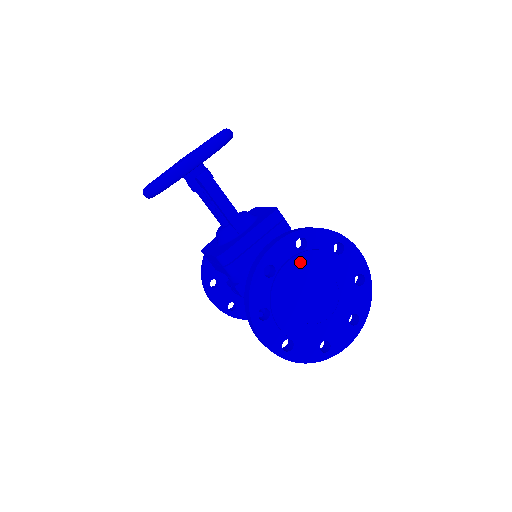
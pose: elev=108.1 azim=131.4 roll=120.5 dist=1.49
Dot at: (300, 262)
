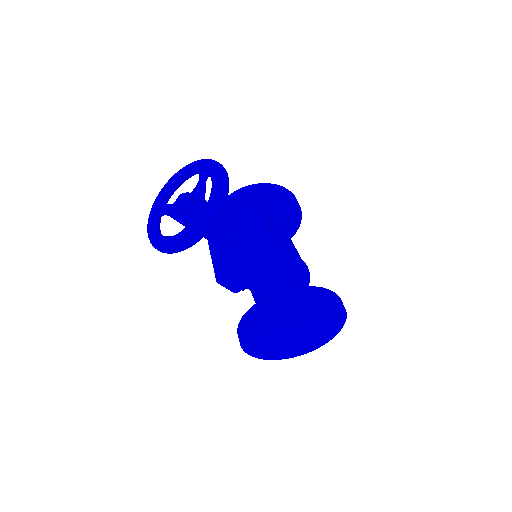
Dot at: (283, 318)
